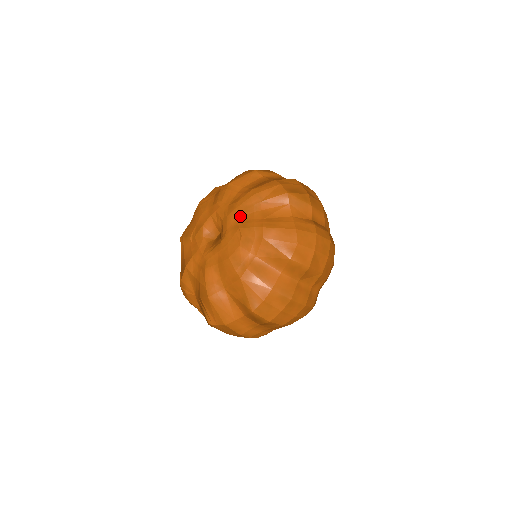
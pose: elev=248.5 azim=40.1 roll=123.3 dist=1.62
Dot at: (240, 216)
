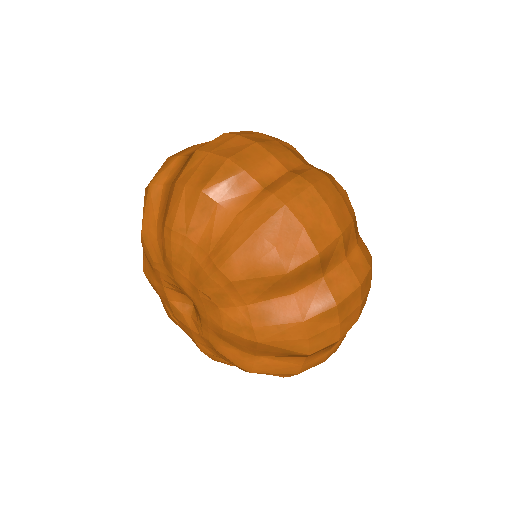
Dot at: (185, 272)
